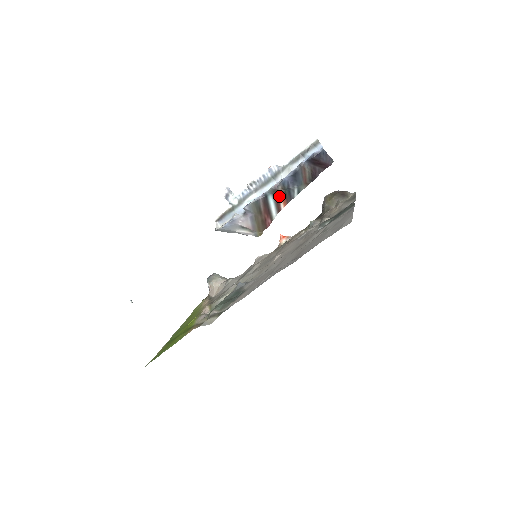
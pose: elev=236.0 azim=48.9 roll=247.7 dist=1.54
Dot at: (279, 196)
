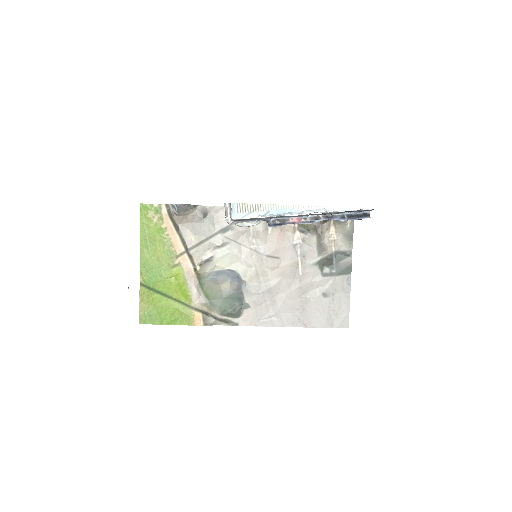
Dot at: occluded
